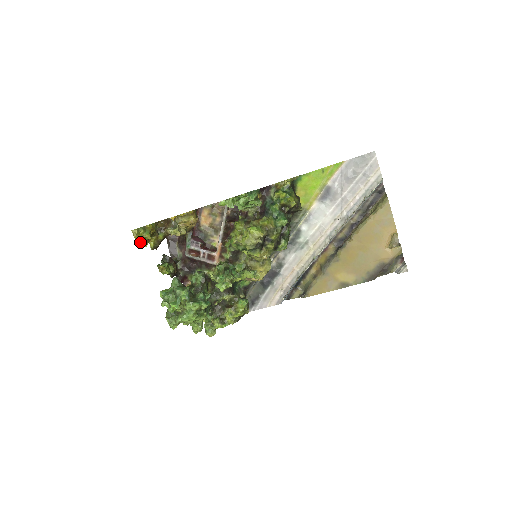
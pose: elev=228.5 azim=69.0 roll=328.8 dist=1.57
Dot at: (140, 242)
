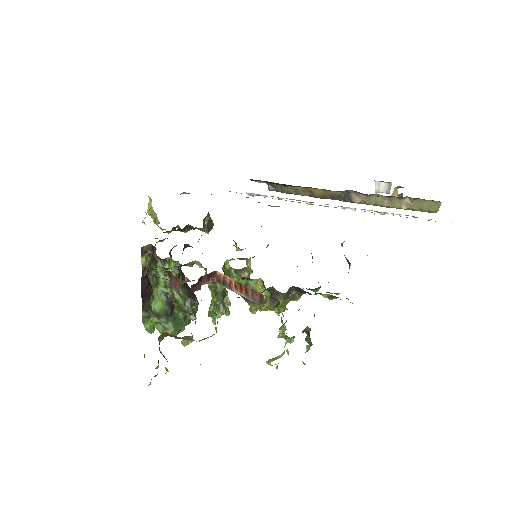
Dot at: occluded
